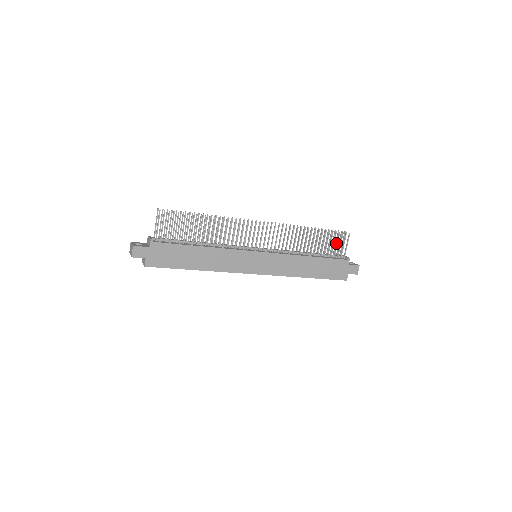
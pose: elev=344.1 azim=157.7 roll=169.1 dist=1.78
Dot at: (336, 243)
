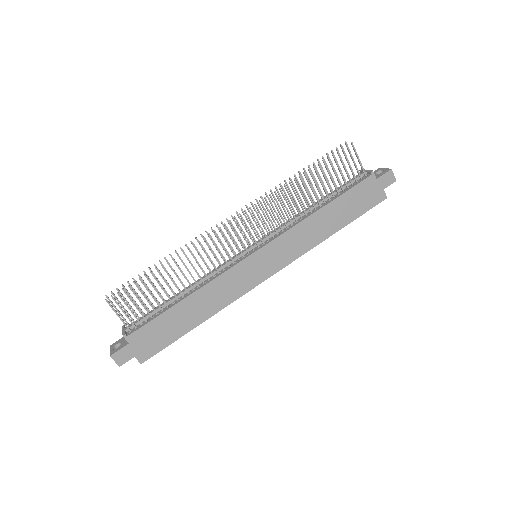
Dot at: occluded
